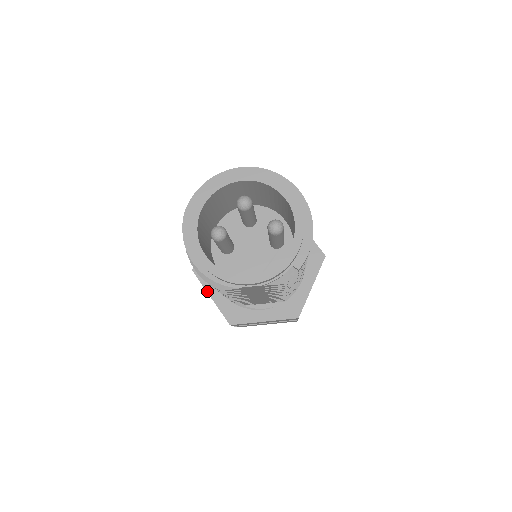
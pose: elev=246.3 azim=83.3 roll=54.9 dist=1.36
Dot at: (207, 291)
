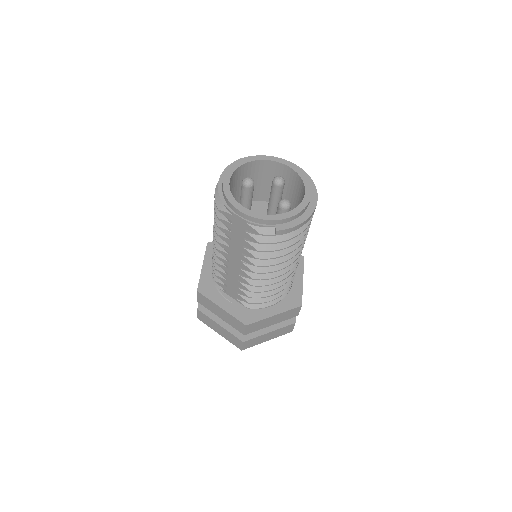
Dot at: (204, 261)
